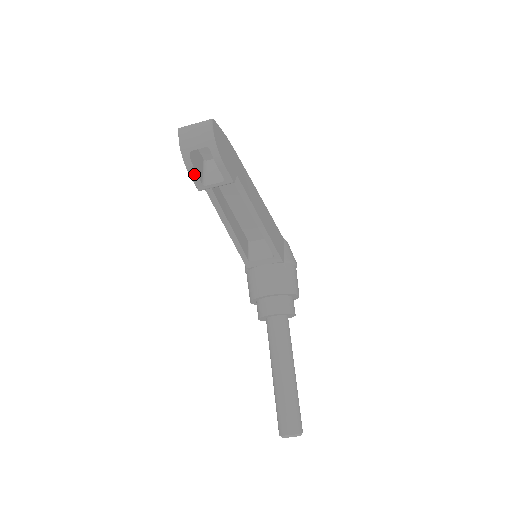
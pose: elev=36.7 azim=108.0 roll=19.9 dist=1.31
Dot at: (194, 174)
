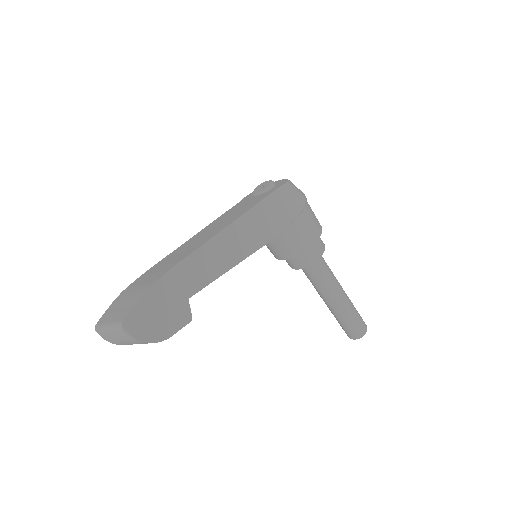
Dot at: occluded
